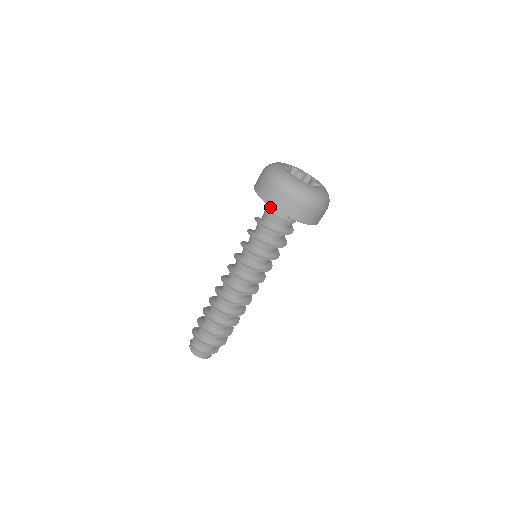
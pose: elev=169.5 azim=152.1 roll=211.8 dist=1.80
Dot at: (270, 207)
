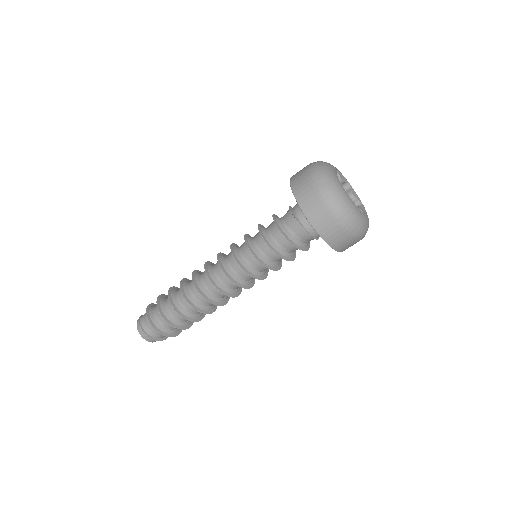
Dot at: (303, 219)
